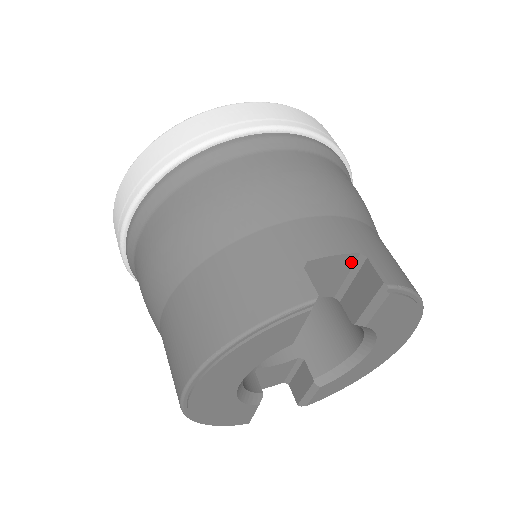
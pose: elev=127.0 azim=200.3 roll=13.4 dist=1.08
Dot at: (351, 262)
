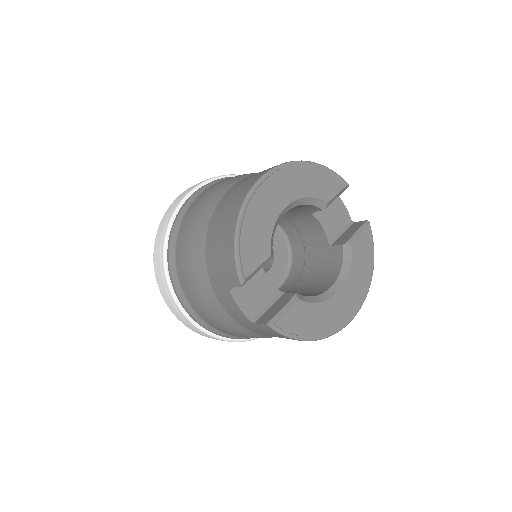
Dot at: (346, 221)
